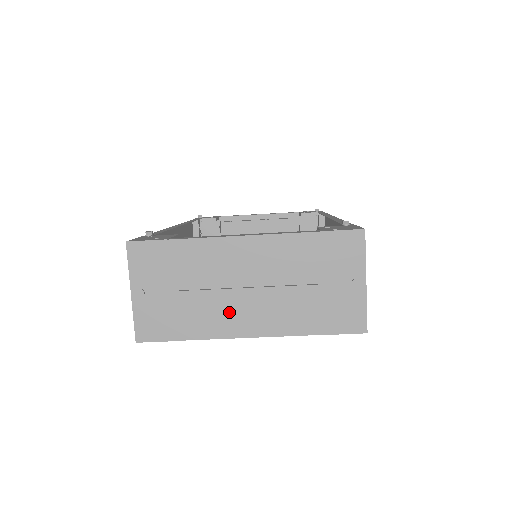
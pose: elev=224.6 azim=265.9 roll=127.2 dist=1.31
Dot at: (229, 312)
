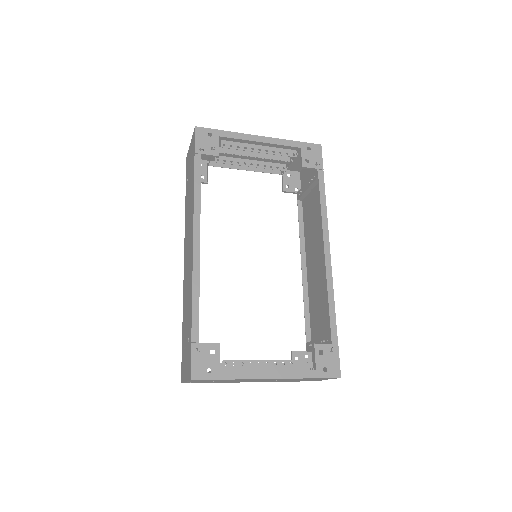
Dot at: occluded
